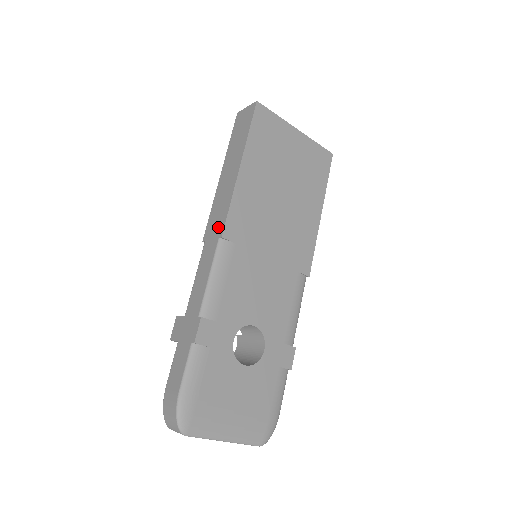
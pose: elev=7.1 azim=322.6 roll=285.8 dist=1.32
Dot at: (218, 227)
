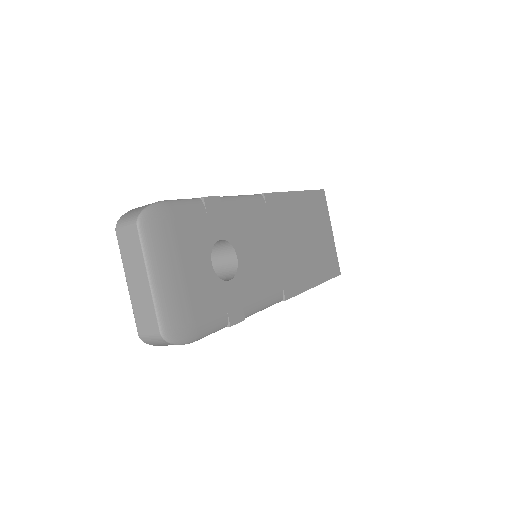
Dot at: occluded
